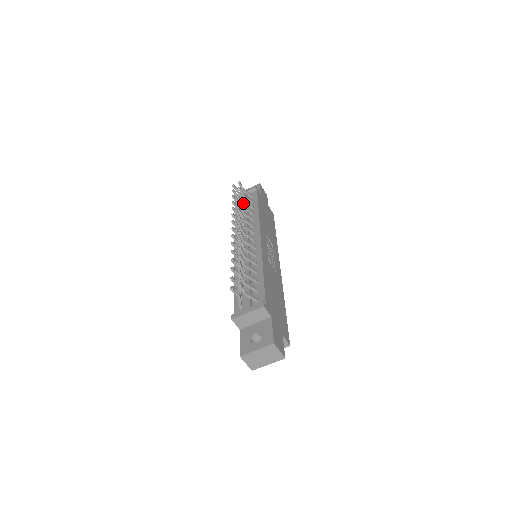
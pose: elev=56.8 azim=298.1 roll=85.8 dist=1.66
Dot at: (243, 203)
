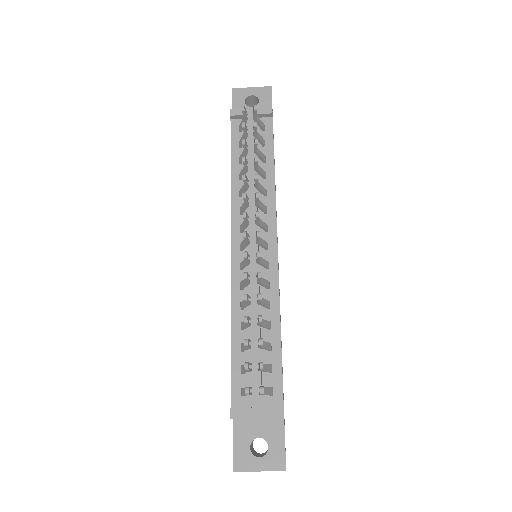
Dot at: (249, 142)
